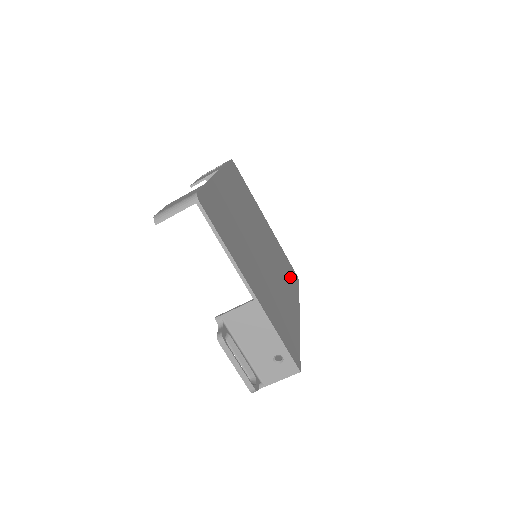
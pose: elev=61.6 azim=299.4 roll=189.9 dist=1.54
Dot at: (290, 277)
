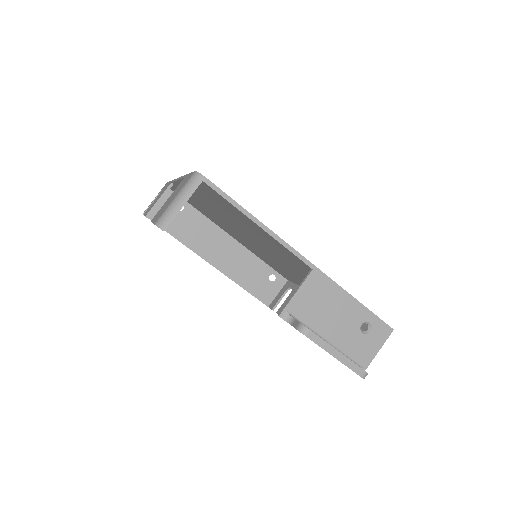
Dot at: occluded
